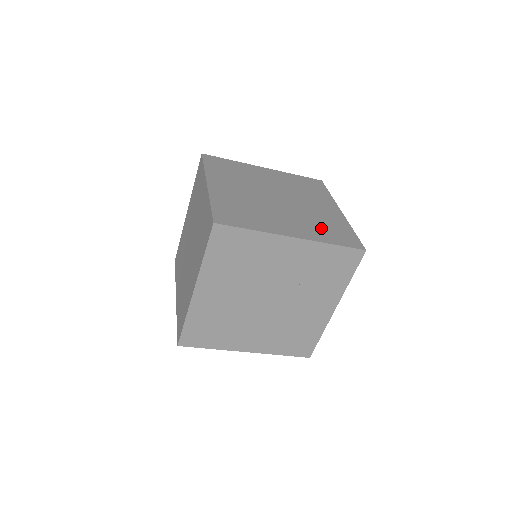
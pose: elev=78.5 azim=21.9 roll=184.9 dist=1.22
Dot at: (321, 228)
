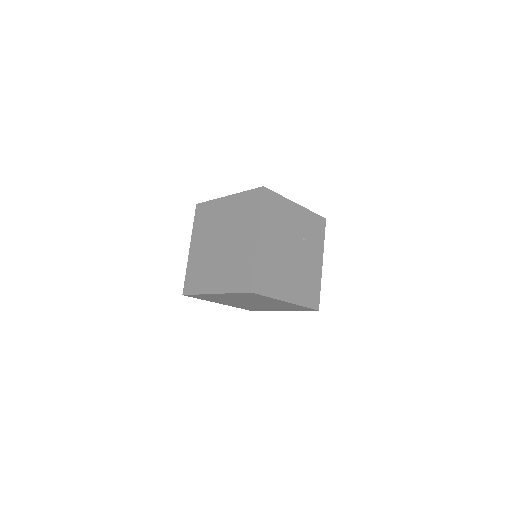
Dot at: occluded
